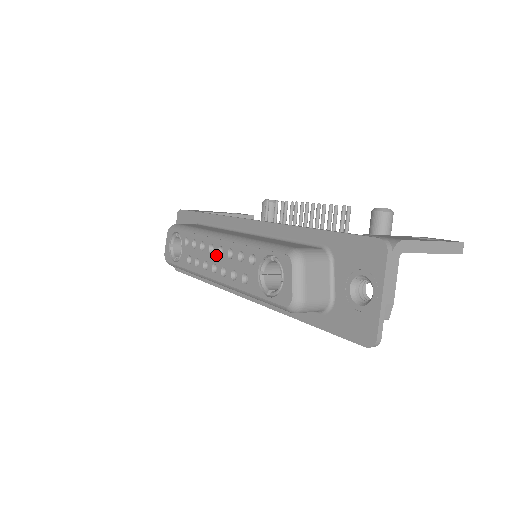
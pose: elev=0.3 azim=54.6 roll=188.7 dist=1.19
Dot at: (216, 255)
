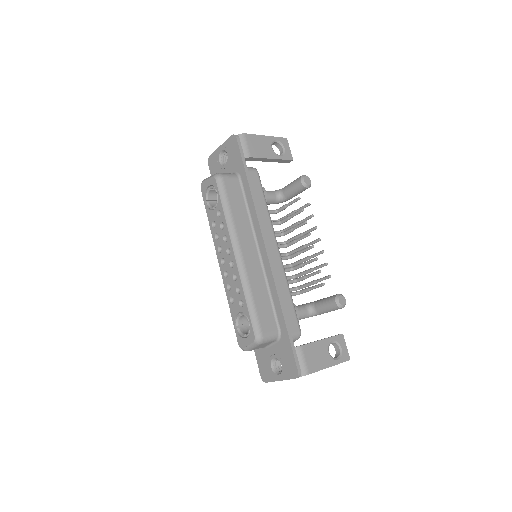
Dot at: (228, 260)
